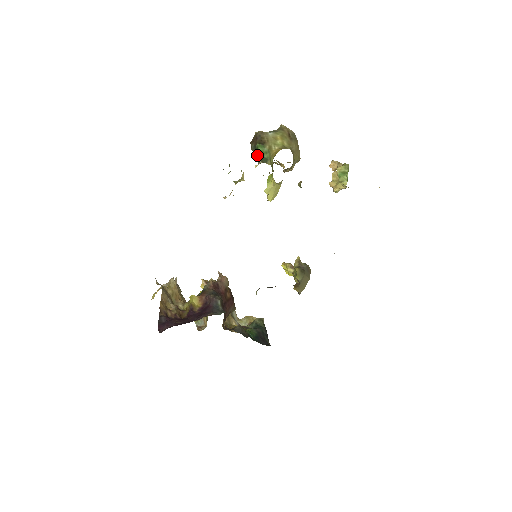
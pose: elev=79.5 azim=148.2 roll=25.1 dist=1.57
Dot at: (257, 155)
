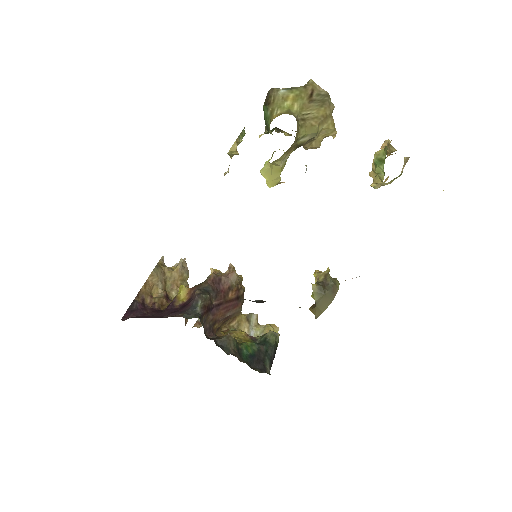
Dot at: occluded
